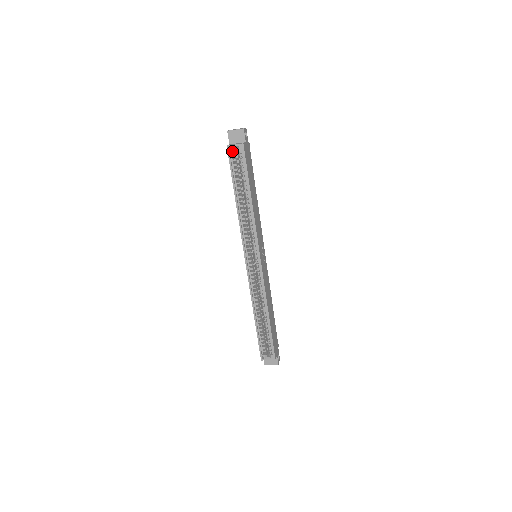
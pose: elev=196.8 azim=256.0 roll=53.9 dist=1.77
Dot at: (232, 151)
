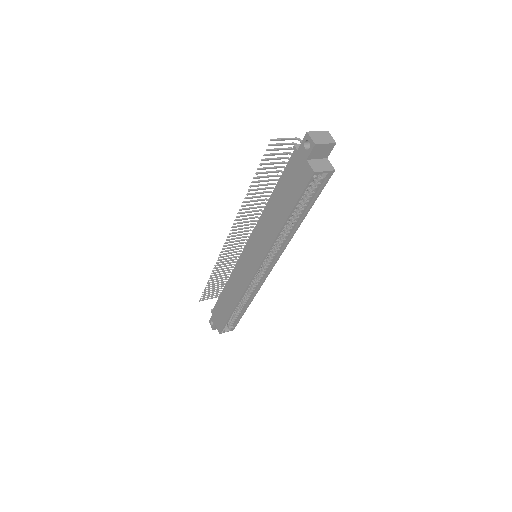
Dot at: (316, 178)
